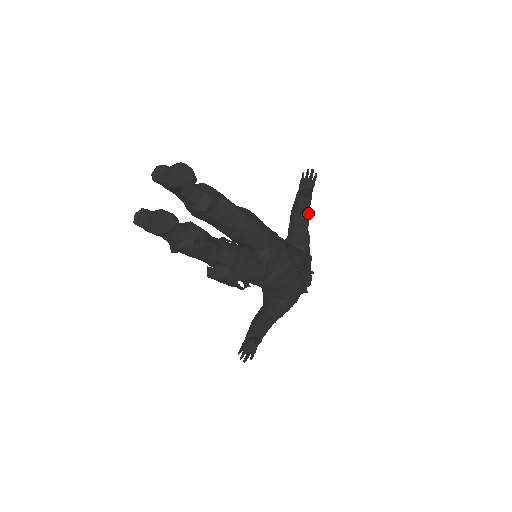
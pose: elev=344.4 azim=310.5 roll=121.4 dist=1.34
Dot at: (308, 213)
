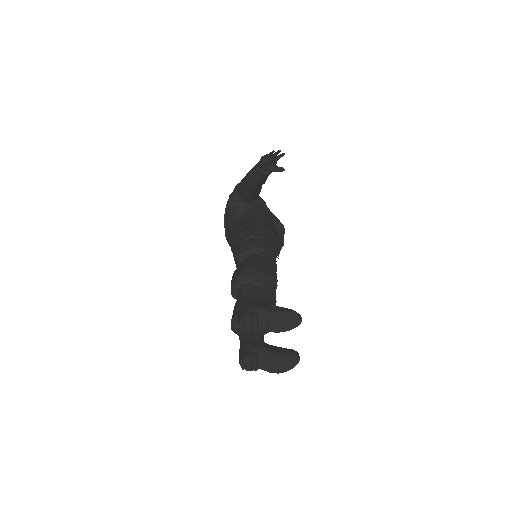
Dot at: occluded
